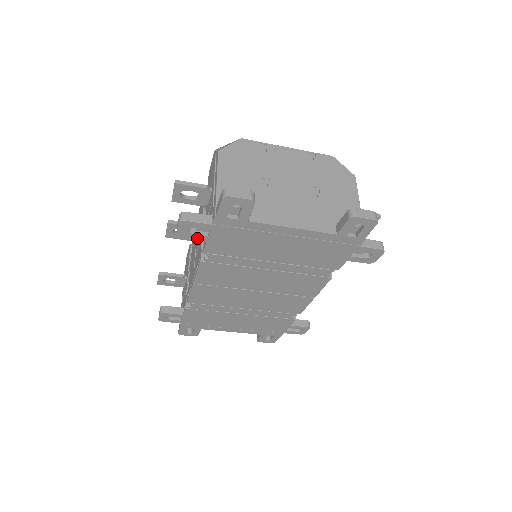
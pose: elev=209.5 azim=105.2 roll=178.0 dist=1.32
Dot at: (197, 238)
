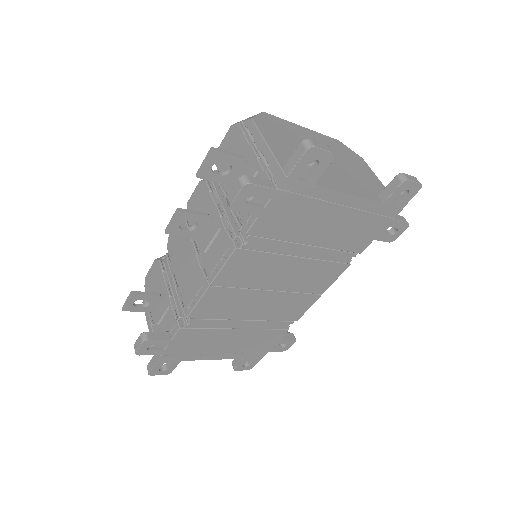
Dot at: (250, 211)
